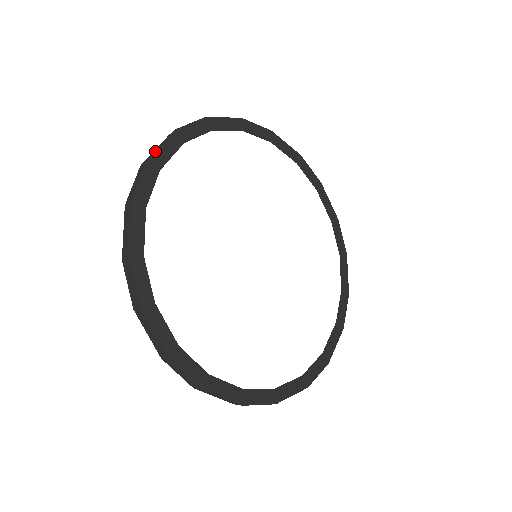
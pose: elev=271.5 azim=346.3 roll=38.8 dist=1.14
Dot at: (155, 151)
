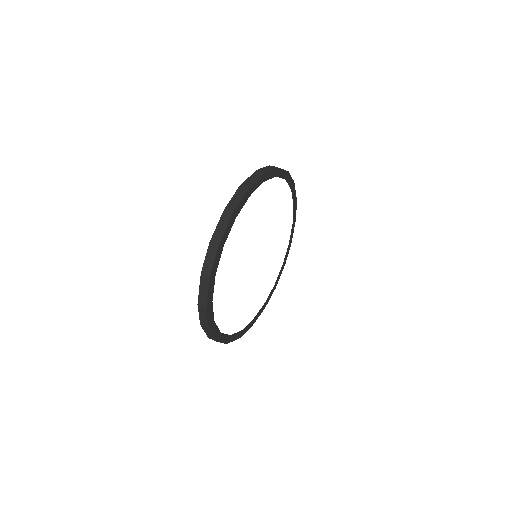
Dot at: occluded
